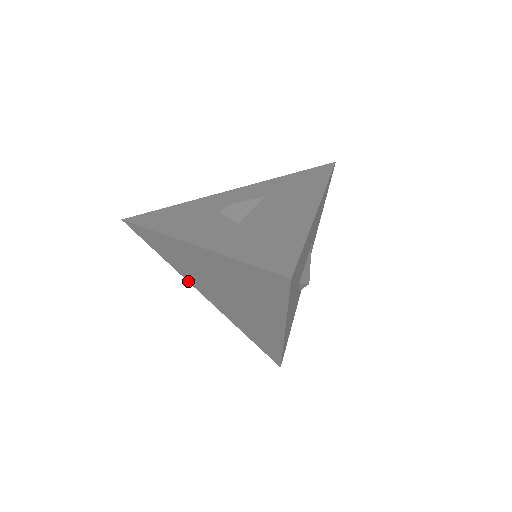
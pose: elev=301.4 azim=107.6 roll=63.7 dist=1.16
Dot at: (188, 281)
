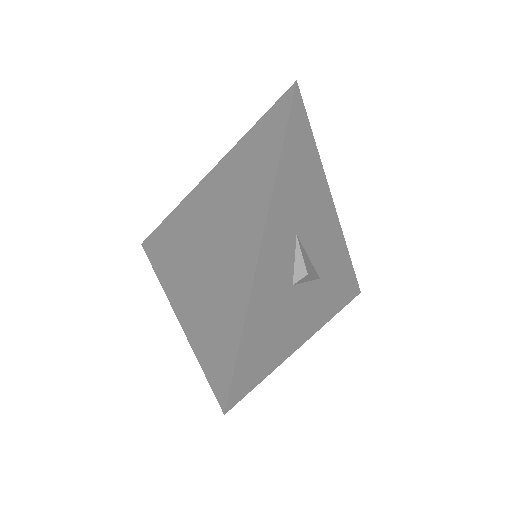
Dot at: (165, 291)
